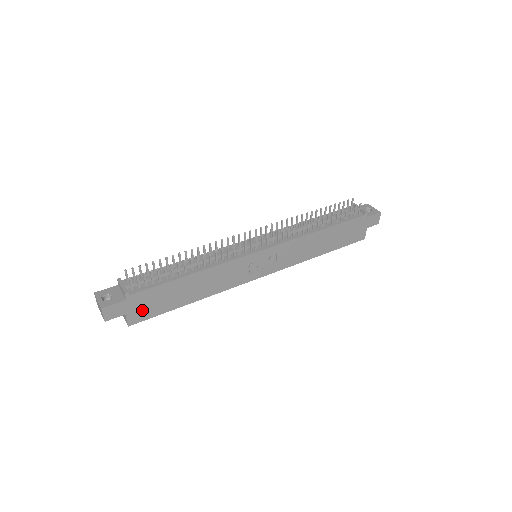
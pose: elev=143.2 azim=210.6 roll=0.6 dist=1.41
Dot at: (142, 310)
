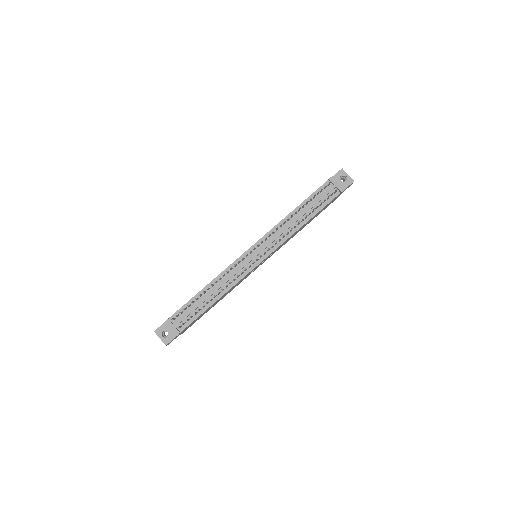
Dot at: (188, 327)
